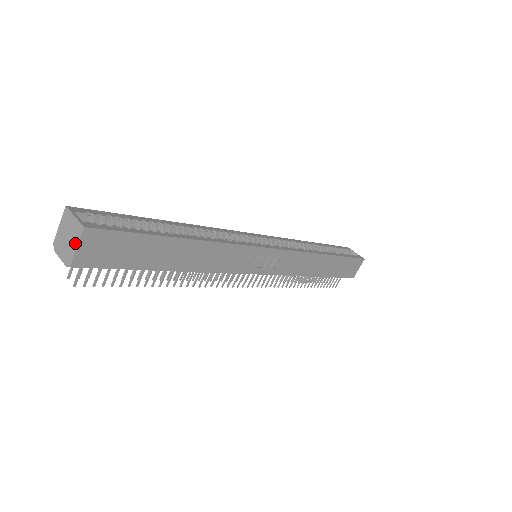
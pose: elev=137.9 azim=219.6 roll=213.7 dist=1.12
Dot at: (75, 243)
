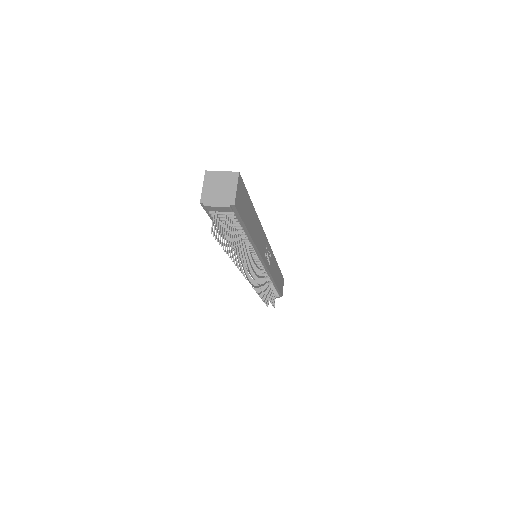
Dot at: (233, 186)
